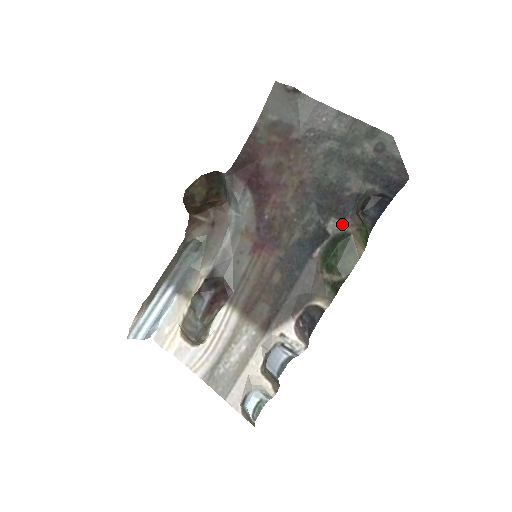
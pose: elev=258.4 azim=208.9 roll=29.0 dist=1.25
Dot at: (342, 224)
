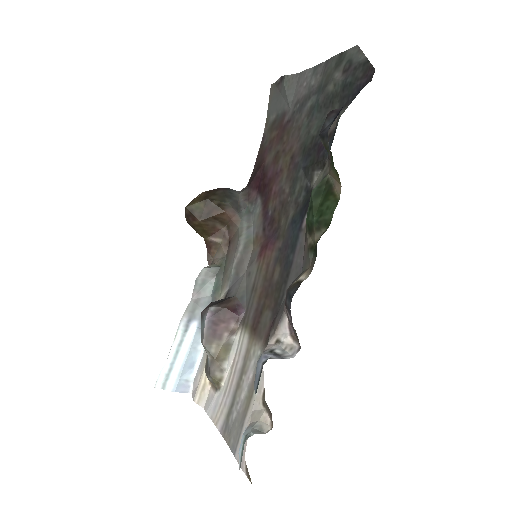
Dot at: (322, 172)
